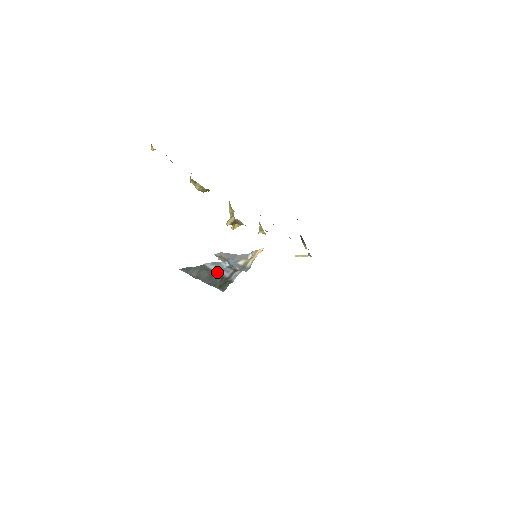
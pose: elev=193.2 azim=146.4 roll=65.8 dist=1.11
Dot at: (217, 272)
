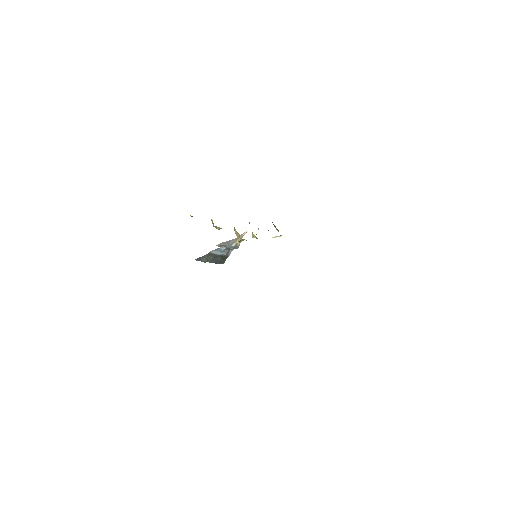
Dot at: (218, 254)
